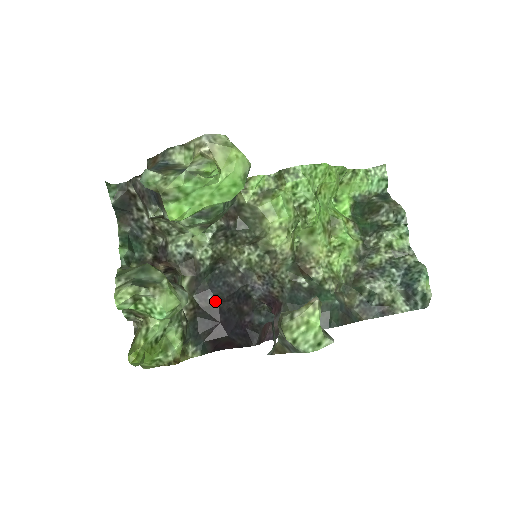
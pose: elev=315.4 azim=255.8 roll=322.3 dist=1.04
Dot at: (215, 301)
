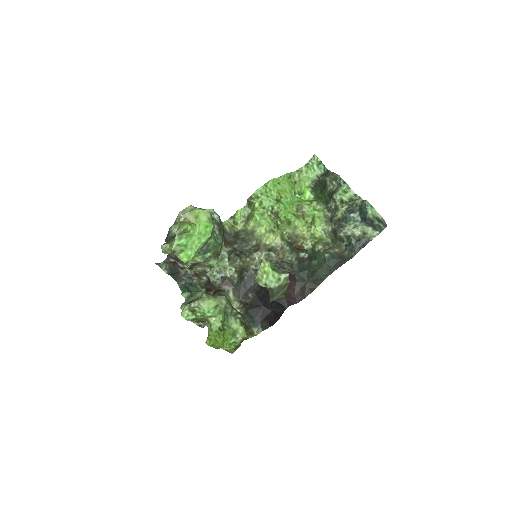
Dot at: (254, 295)
